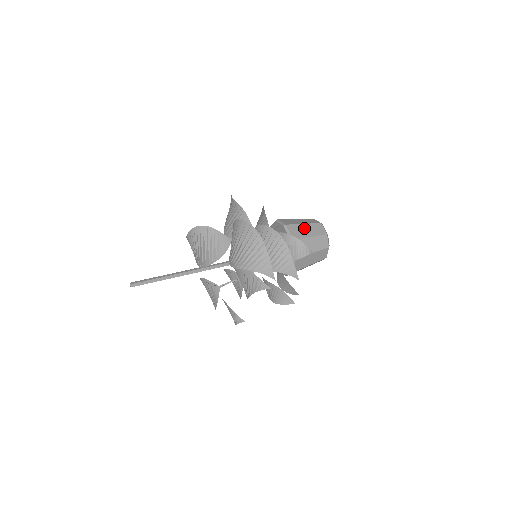
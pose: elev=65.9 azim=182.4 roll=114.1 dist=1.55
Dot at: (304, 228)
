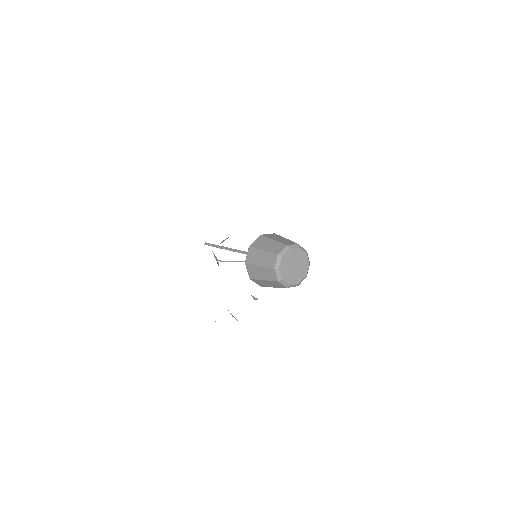
Dot at: (259, 270)
